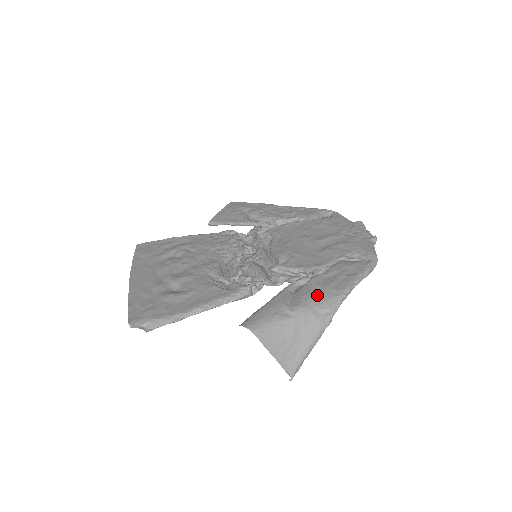
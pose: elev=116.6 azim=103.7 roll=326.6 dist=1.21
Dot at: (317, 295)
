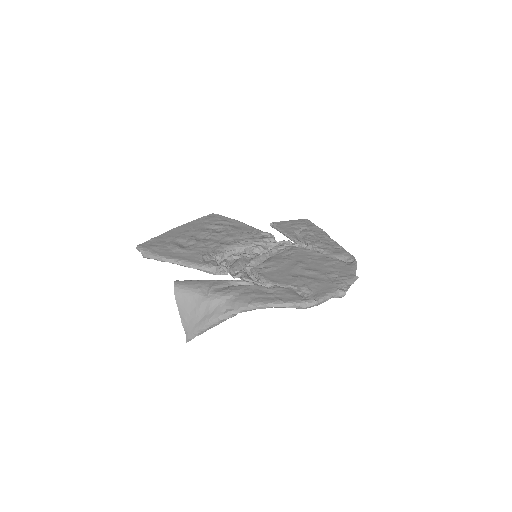
Dot at: (238, 295)
